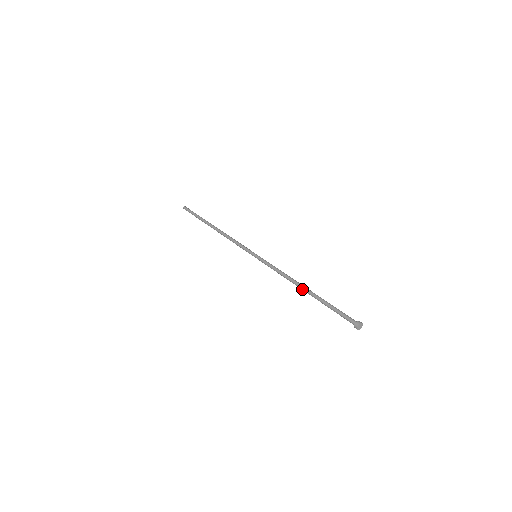
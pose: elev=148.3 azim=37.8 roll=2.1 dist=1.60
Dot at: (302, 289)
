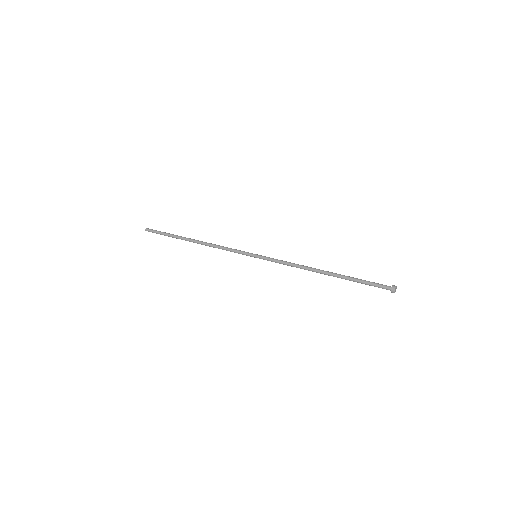
Dot at: occluded
